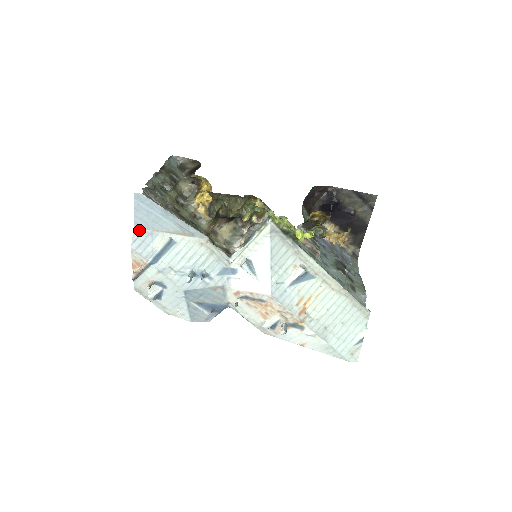
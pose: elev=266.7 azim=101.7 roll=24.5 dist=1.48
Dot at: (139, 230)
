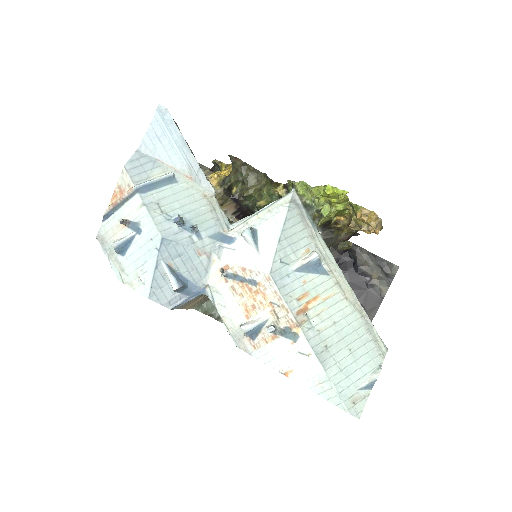
Dot at: (143, 153)
